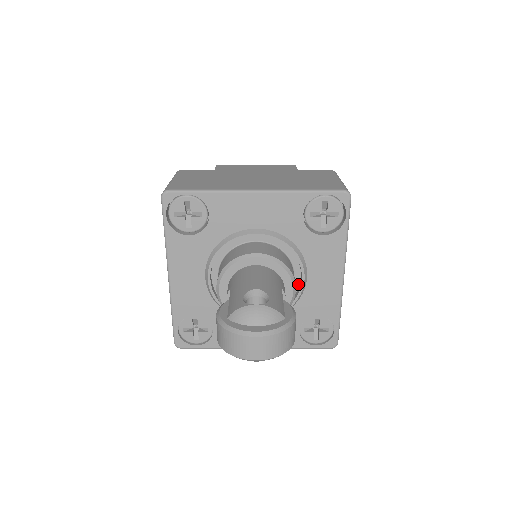
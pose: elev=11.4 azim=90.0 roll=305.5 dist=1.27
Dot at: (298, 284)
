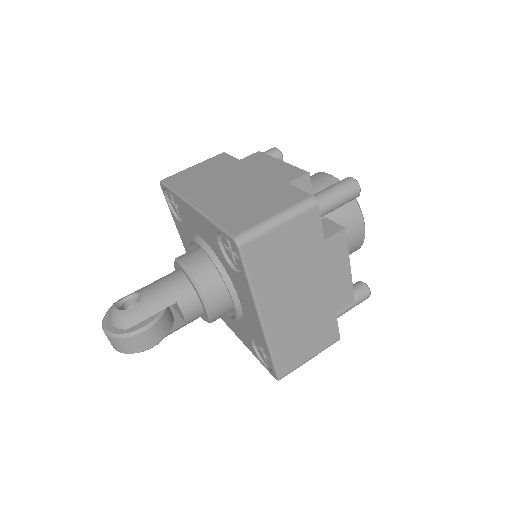
Dot at: occluded
